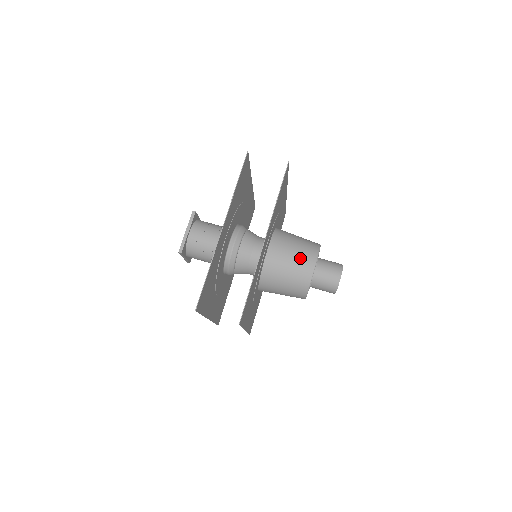
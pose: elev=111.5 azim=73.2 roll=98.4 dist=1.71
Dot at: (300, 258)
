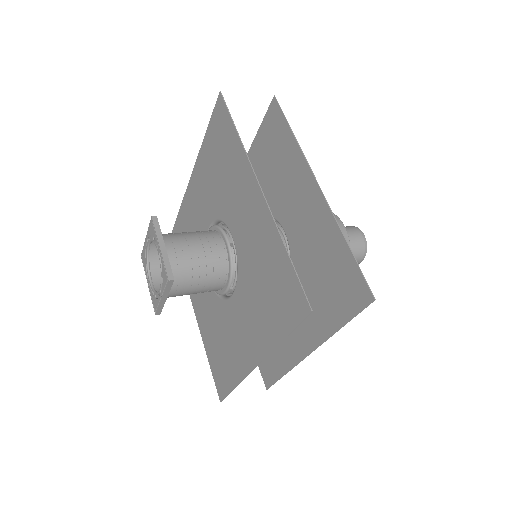
Dot at: occluded
